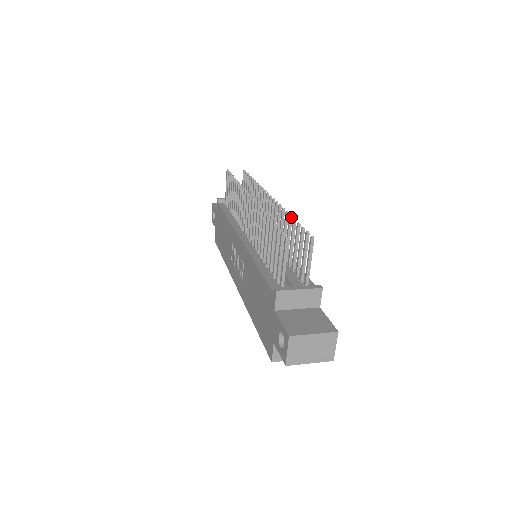
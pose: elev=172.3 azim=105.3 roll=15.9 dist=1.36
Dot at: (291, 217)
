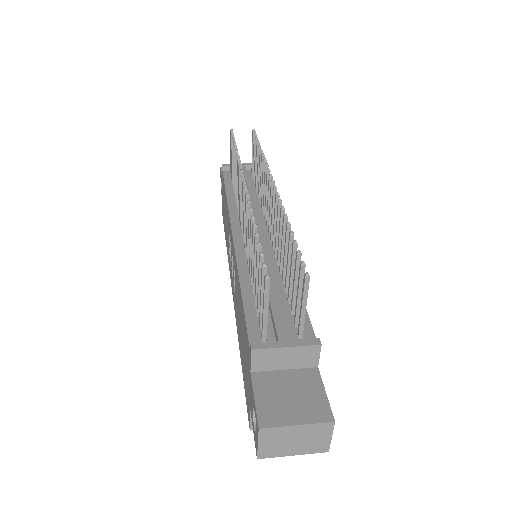
Dot at: (289, 226)
